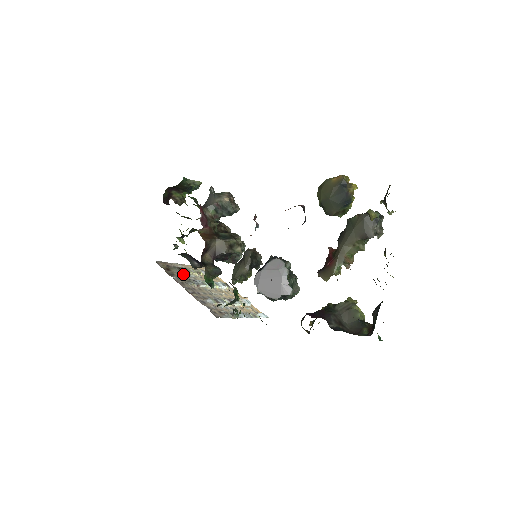
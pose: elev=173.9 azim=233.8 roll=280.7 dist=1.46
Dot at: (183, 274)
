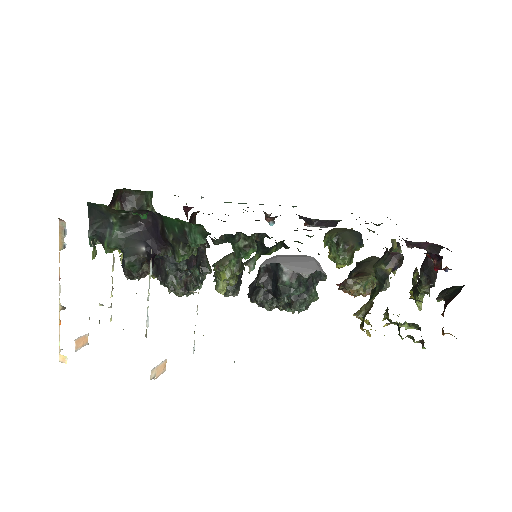
Dot at: occluded
